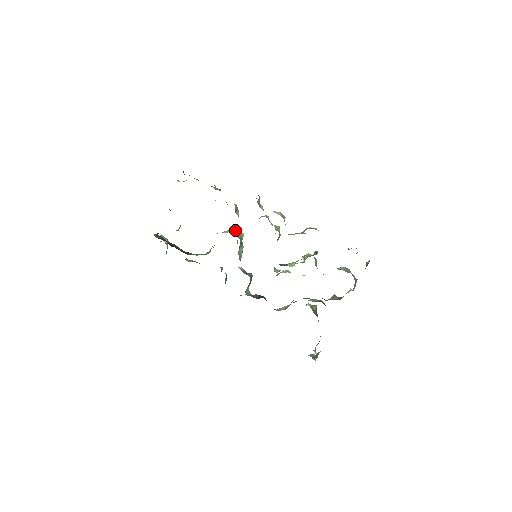
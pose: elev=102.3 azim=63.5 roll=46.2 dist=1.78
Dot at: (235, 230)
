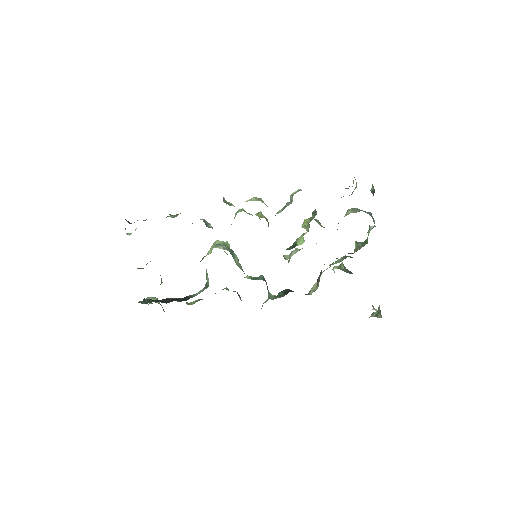
Dot at: (218, 244)
